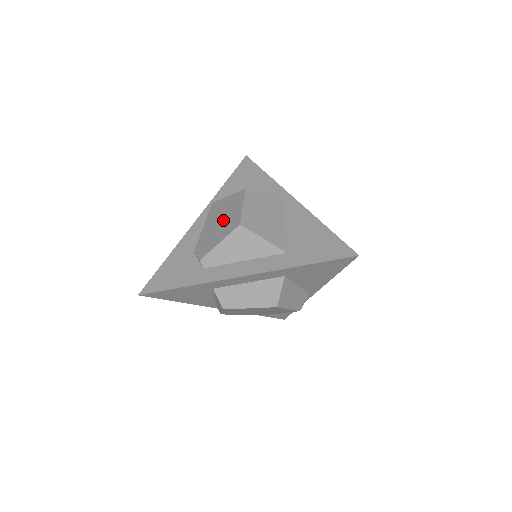
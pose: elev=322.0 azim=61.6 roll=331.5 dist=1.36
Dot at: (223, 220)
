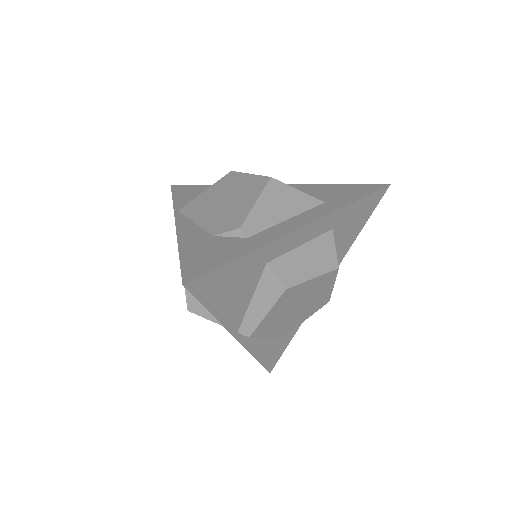
Dot at: (230, 196)
